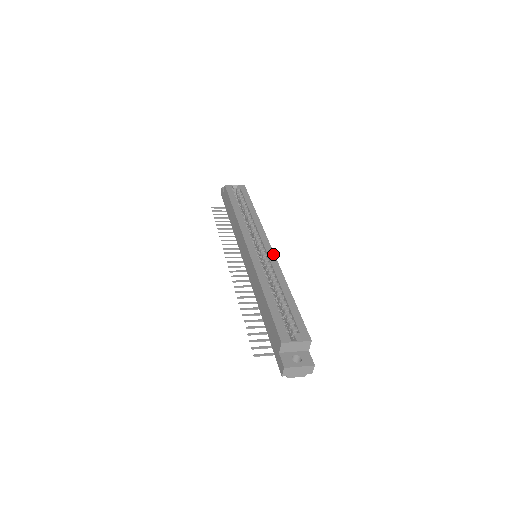
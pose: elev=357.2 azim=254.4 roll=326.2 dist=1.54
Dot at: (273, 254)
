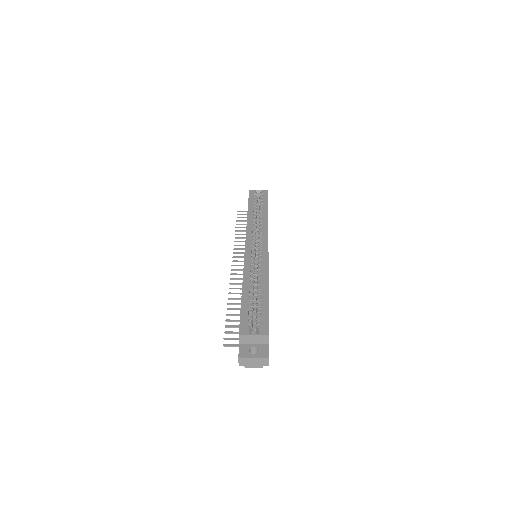
Dot at: (267, 254)
